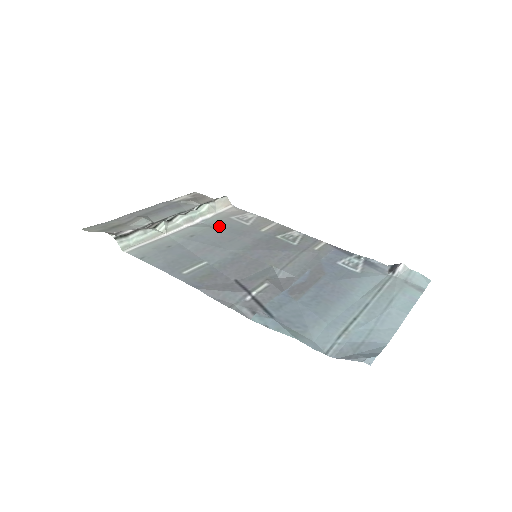
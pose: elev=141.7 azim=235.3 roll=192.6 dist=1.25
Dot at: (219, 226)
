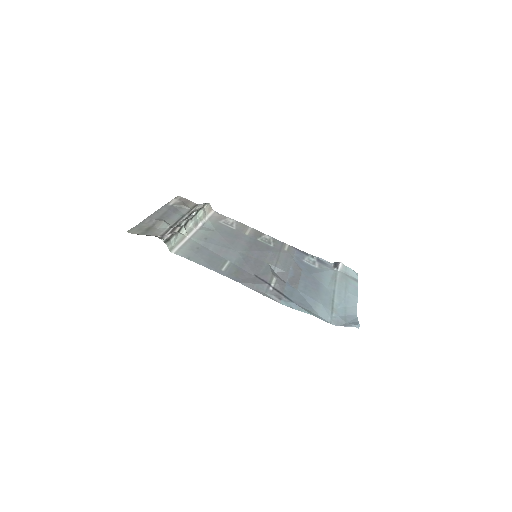
Dot at: (218, 230)
